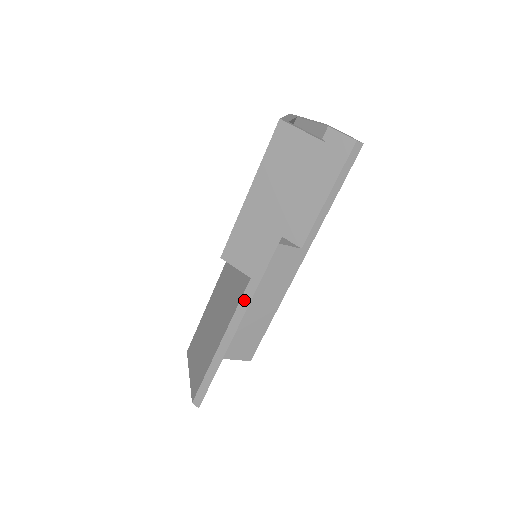
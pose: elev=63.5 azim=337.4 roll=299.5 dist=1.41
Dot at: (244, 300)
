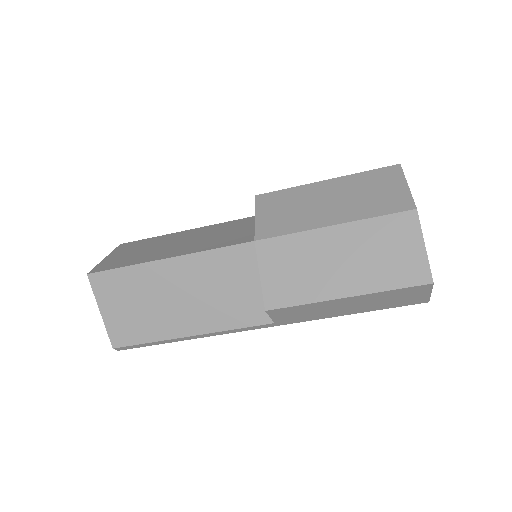
Dot at: (251, 328)
